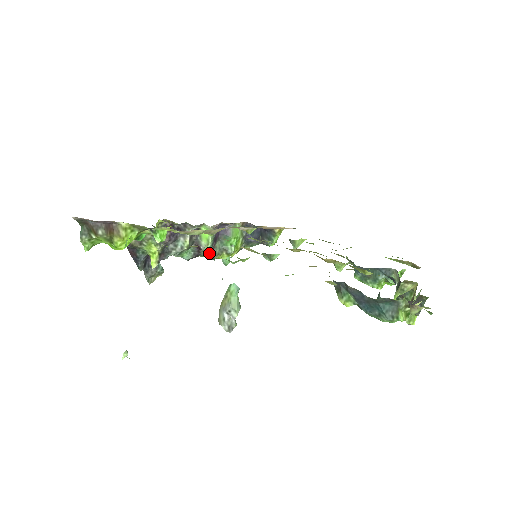
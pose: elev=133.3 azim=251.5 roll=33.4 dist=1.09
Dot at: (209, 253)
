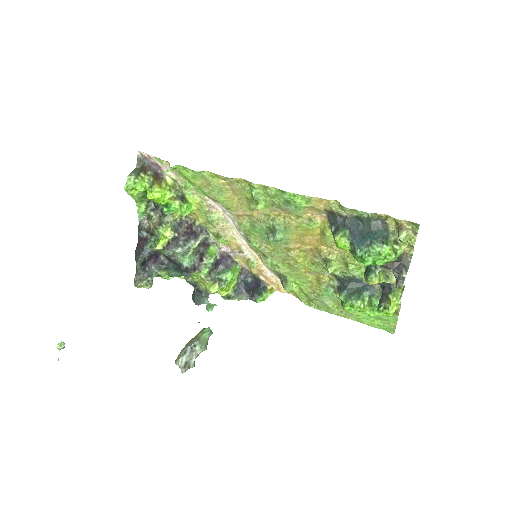
Dot at: (207, 270)
